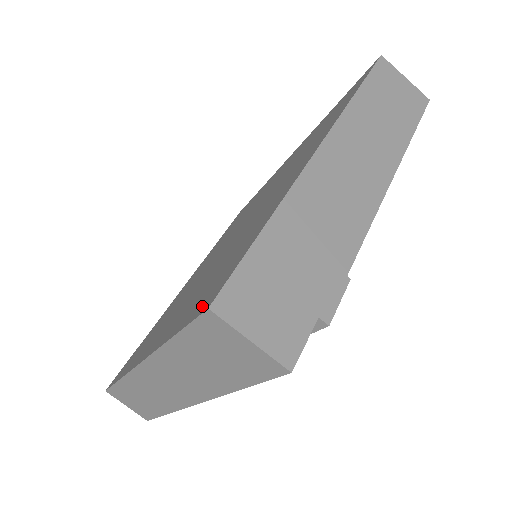
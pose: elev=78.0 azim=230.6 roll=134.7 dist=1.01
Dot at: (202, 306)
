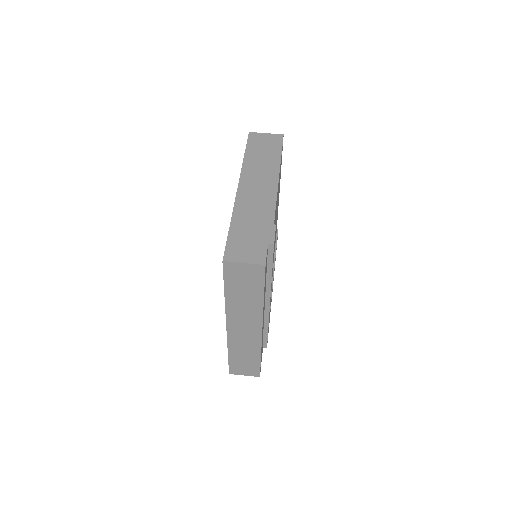
Dot at: occluded
